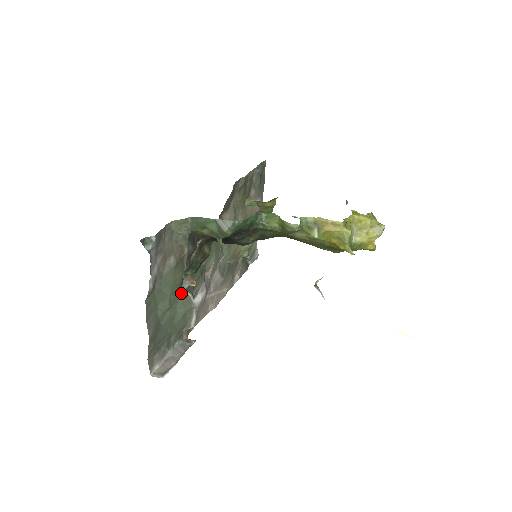
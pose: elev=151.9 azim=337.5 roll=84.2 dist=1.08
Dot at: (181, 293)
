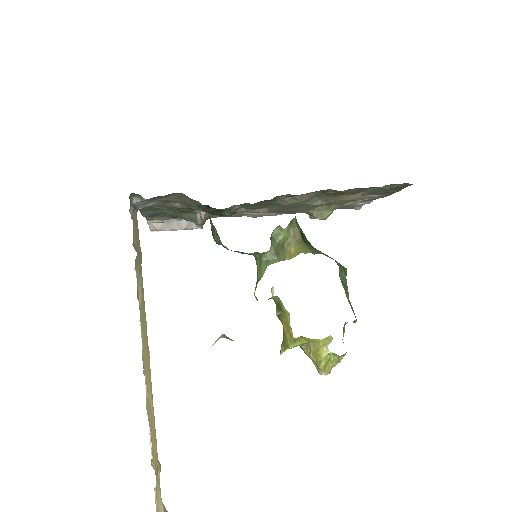
Dot at: (191, 212)
